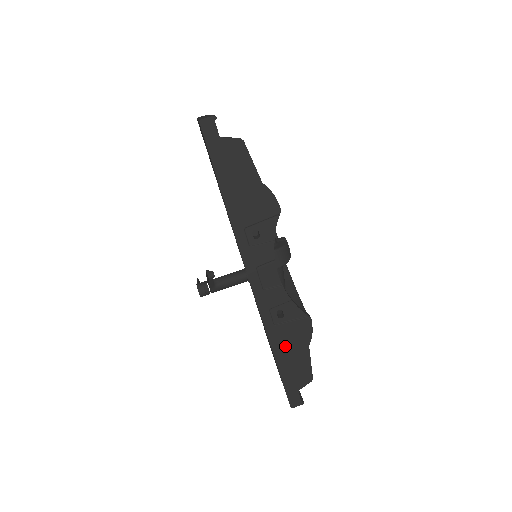
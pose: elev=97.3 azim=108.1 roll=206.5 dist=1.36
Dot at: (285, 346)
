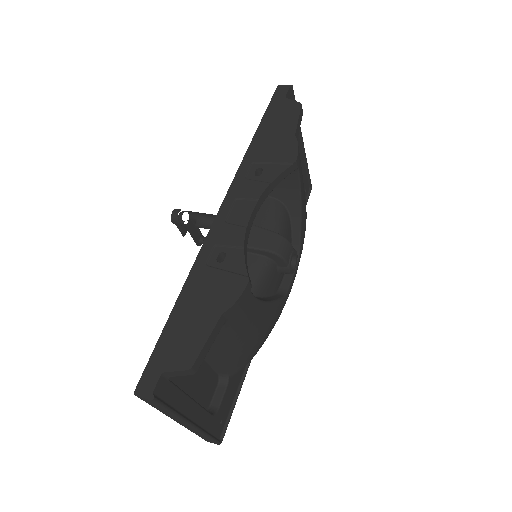
Dot at: (197, 297)
